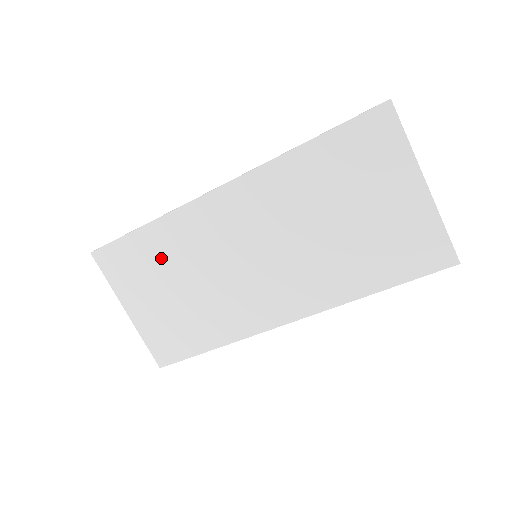
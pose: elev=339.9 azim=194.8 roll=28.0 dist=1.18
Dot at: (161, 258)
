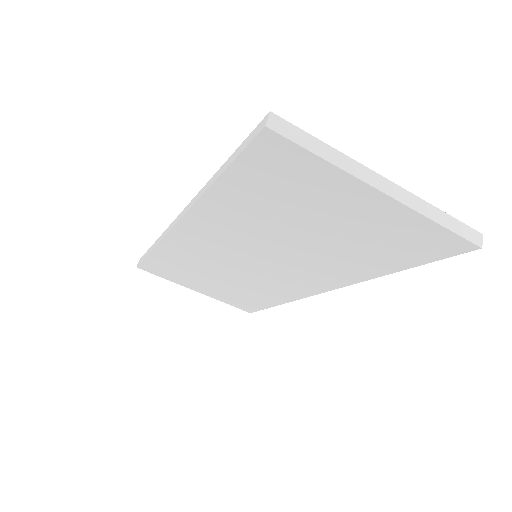
Dot at: (184, 266)
